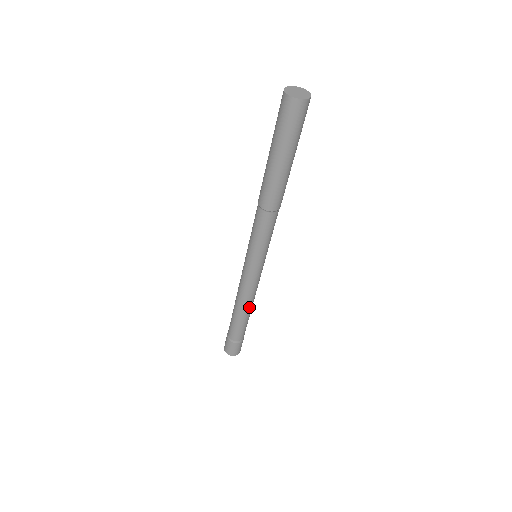
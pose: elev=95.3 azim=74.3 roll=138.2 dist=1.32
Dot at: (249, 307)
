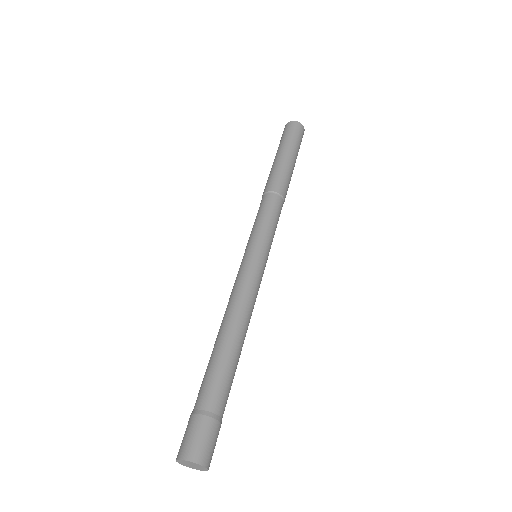
Dot at: (241, 329)
